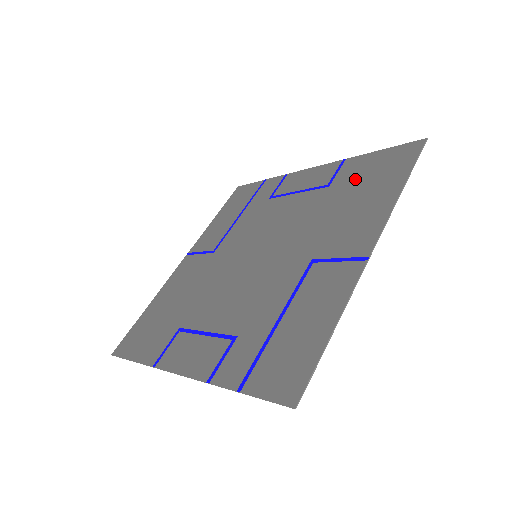
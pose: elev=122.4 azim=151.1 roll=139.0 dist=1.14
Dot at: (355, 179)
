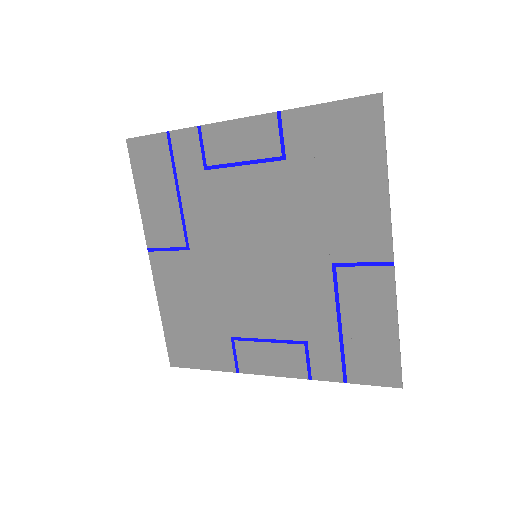
Dot at: (317, 153)
